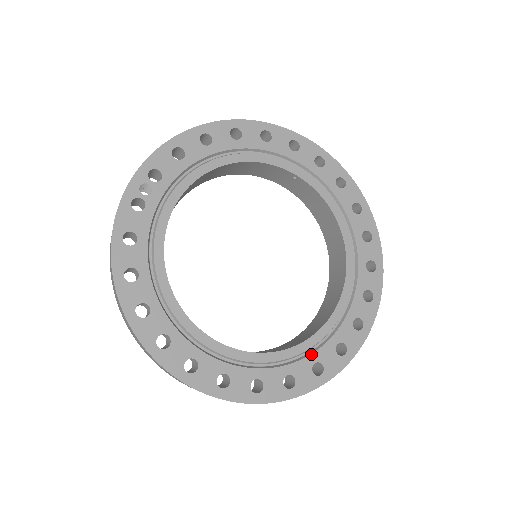
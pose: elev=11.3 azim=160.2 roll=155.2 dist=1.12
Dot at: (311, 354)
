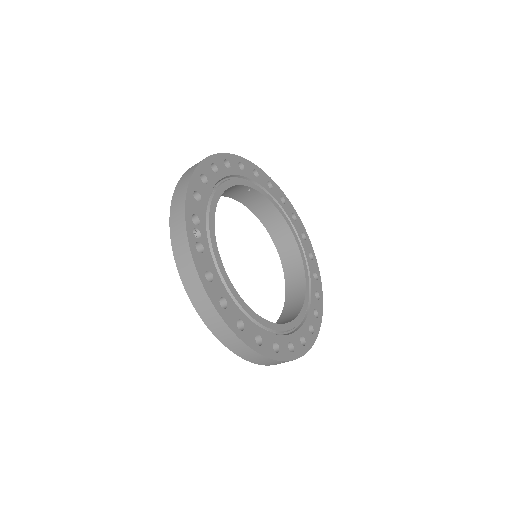
Dot at: (310, 306)
